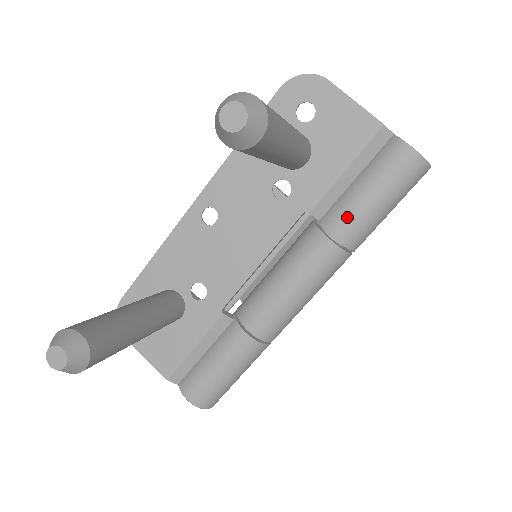
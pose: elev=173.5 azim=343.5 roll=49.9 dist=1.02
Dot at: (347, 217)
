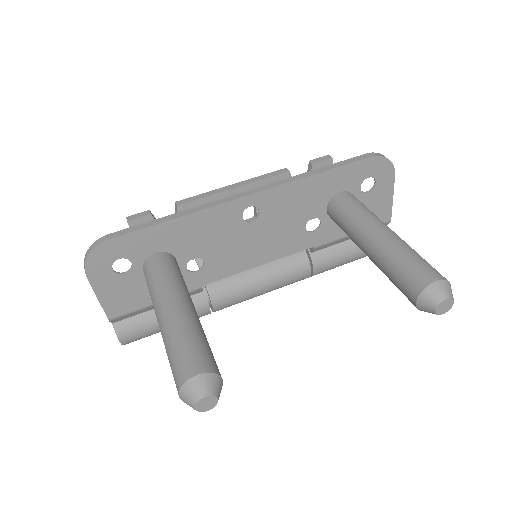
Dot at: (330, 263)
